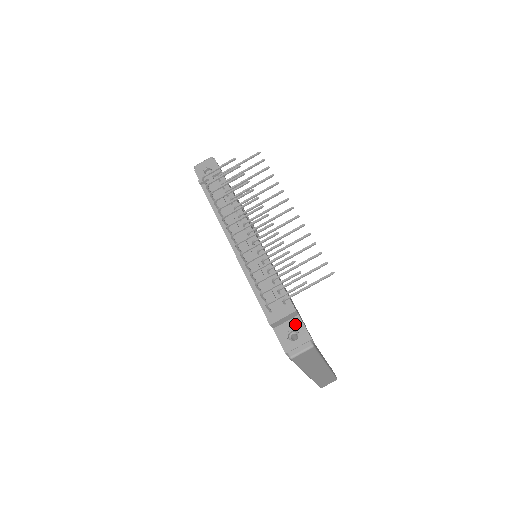
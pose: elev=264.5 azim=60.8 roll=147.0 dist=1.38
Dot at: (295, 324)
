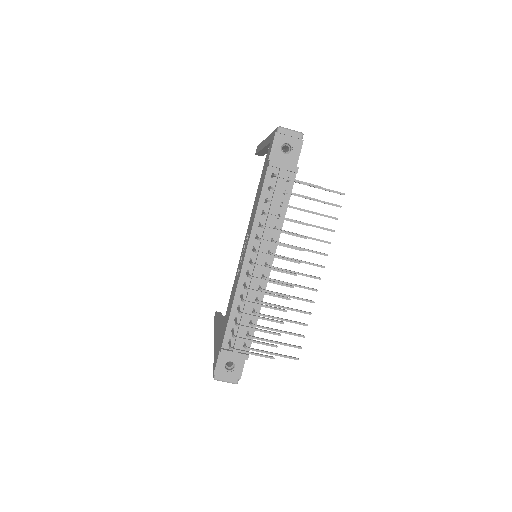
Dot at: (238, 360)
